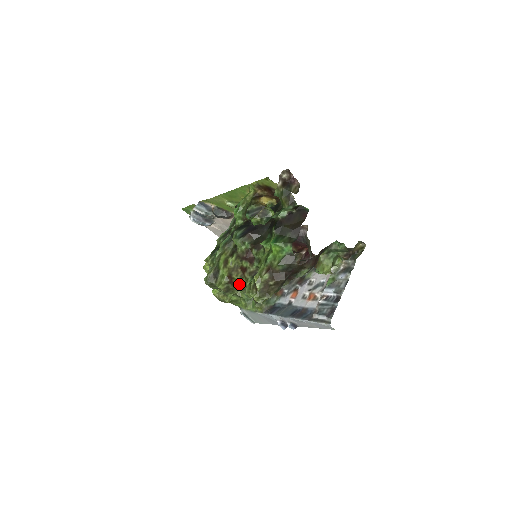
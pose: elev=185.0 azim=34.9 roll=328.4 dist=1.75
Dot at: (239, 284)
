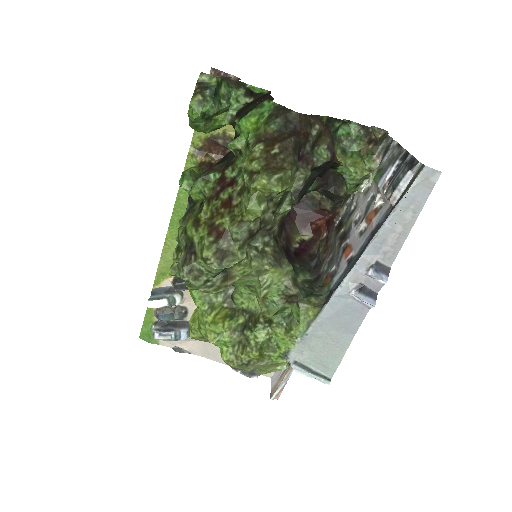
Dot at: (232, 221)
